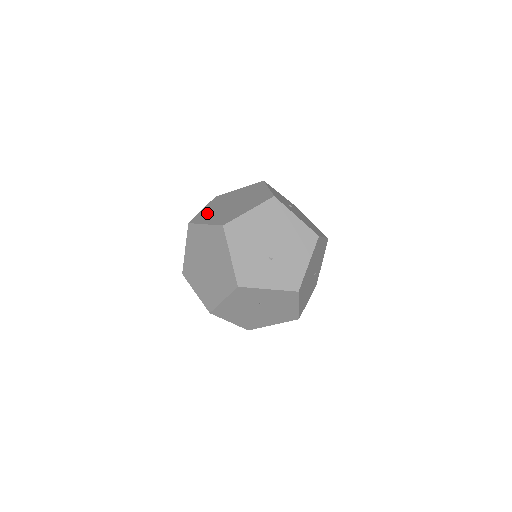
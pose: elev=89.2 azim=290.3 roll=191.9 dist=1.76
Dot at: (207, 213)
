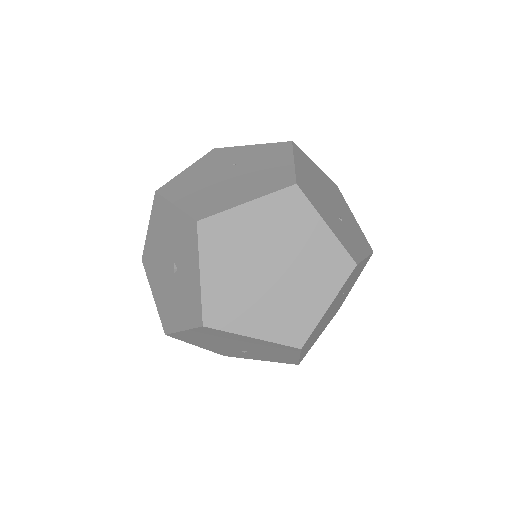
Dot at: occluded
